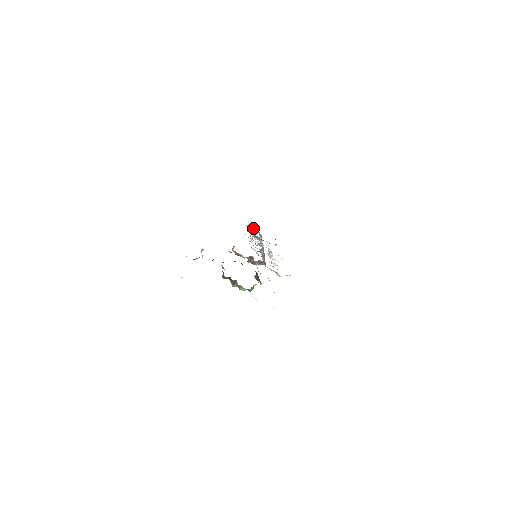
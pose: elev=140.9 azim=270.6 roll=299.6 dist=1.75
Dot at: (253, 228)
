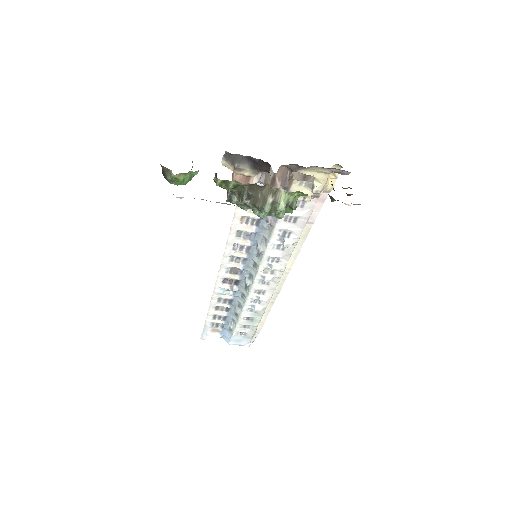
Dot at: (213, 334)
